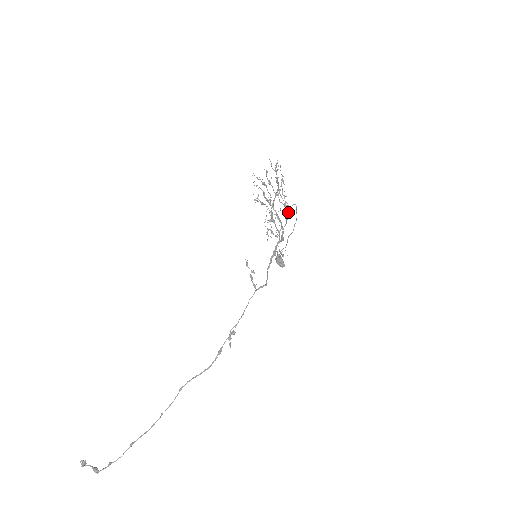
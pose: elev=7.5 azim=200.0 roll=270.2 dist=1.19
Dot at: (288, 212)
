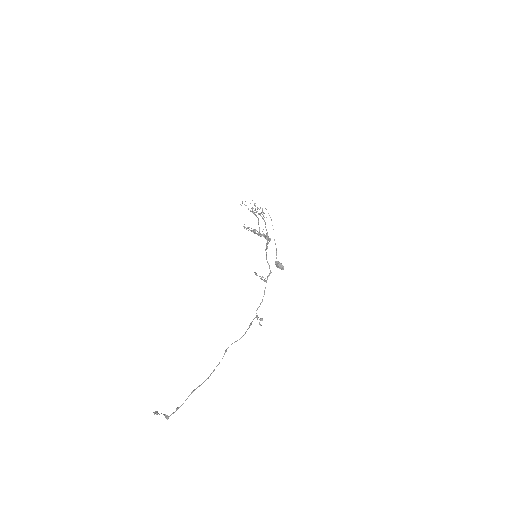
Dot at: (263, 216)
